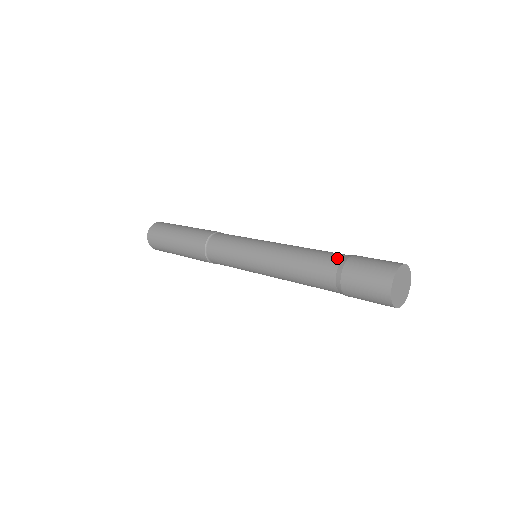
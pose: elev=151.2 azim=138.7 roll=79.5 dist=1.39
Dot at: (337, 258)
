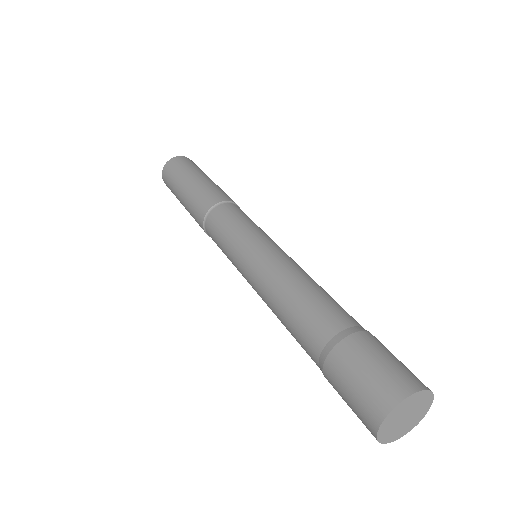
Dot at: (323, 335)
